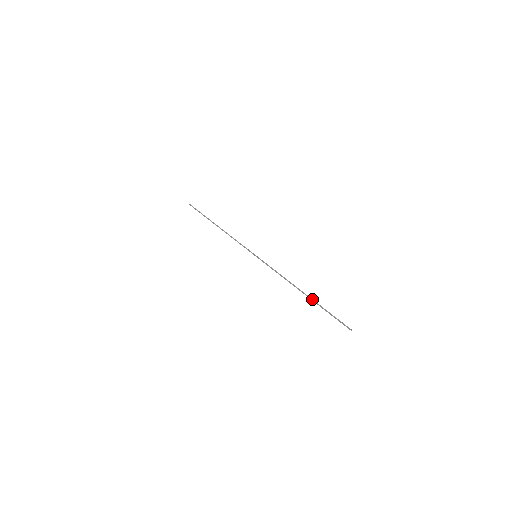
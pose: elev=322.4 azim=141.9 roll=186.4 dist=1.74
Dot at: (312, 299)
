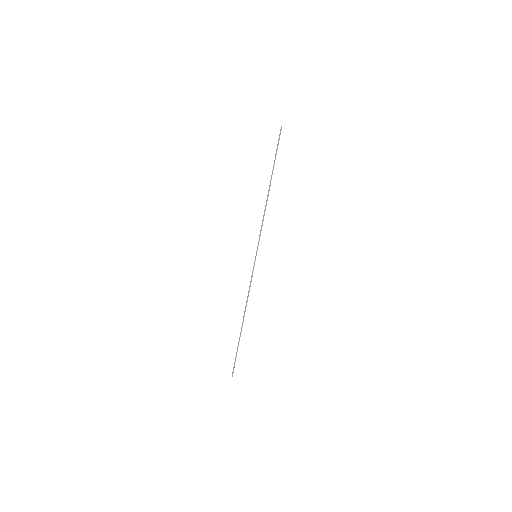
Dot at: (240, 334)
